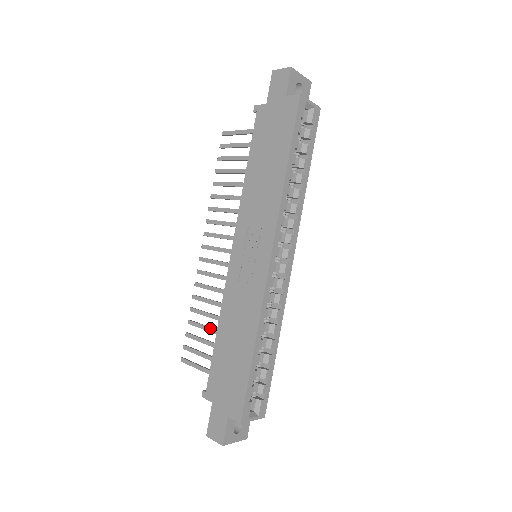
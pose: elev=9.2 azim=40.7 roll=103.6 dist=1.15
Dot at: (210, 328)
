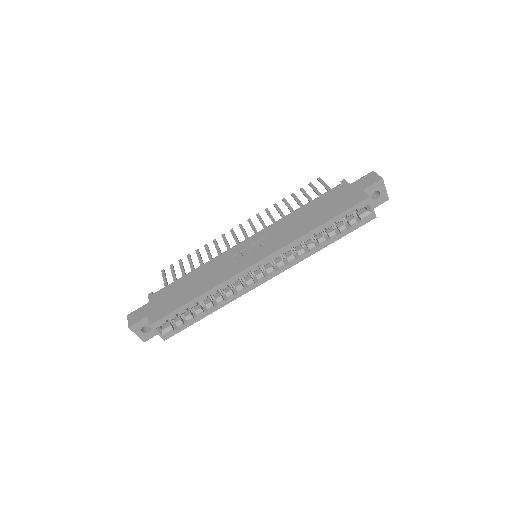
Dot at: occluded
